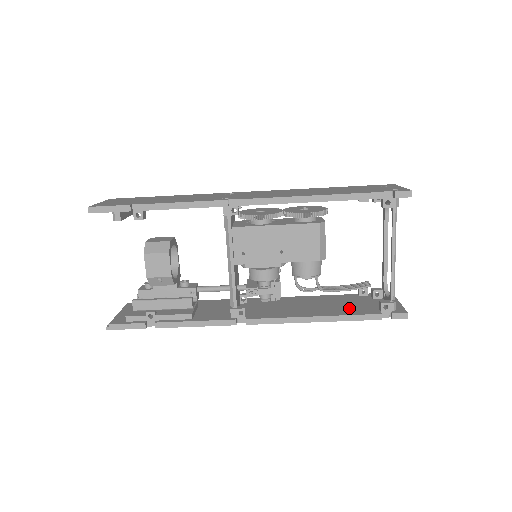
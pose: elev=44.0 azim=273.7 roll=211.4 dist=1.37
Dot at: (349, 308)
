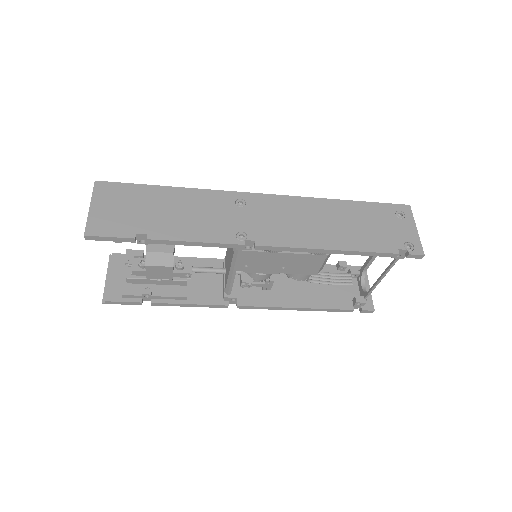
Dot at: (328, 295)
